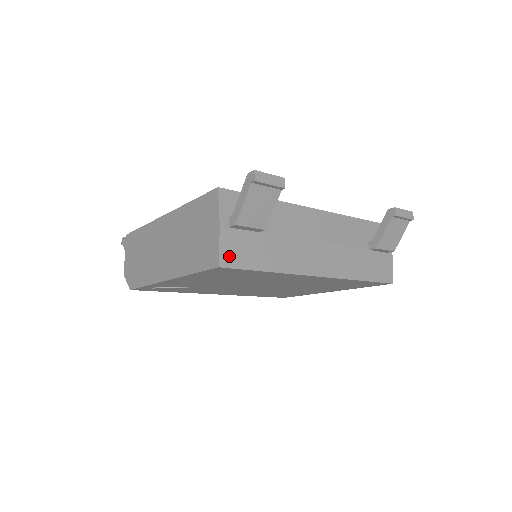
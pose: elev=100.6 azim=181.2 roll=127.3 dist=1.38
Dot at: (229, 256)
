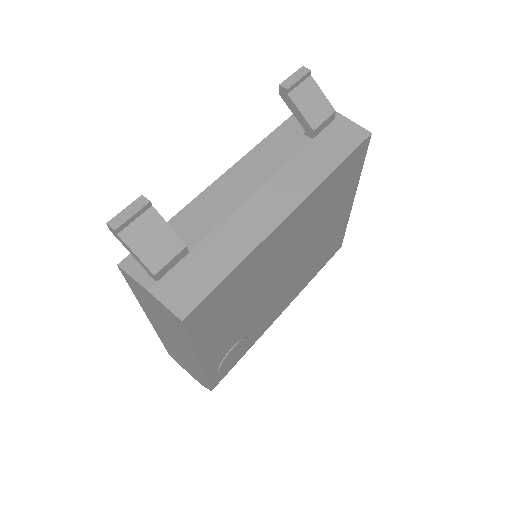
Dot at: (182, 302)
